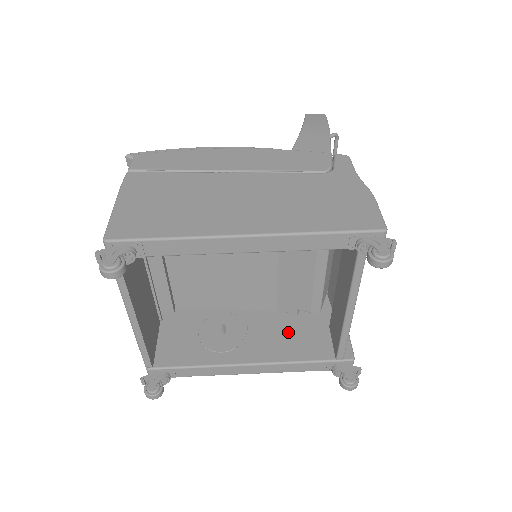
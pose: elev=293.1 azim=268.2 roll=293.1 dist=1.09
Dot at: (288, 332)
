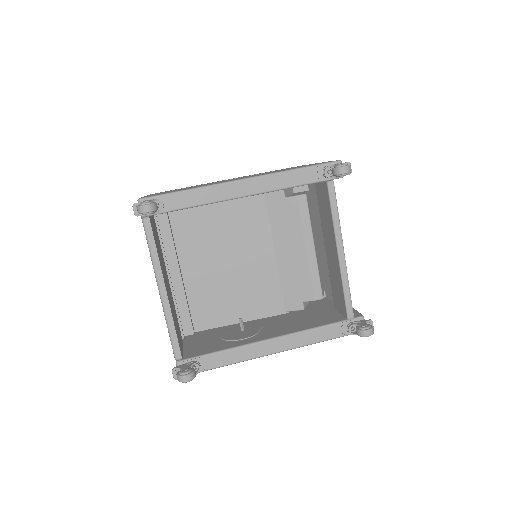
Dot at: (300, 318)
